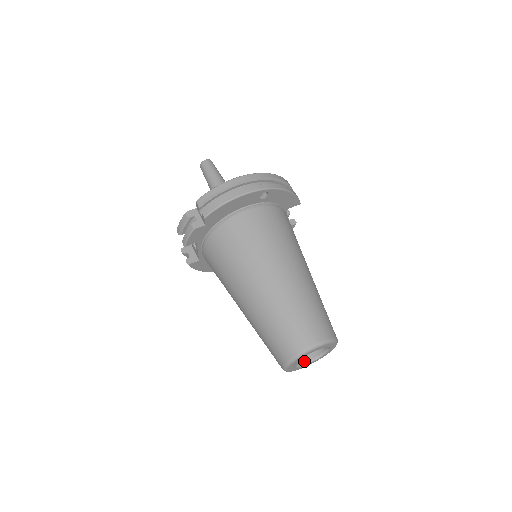
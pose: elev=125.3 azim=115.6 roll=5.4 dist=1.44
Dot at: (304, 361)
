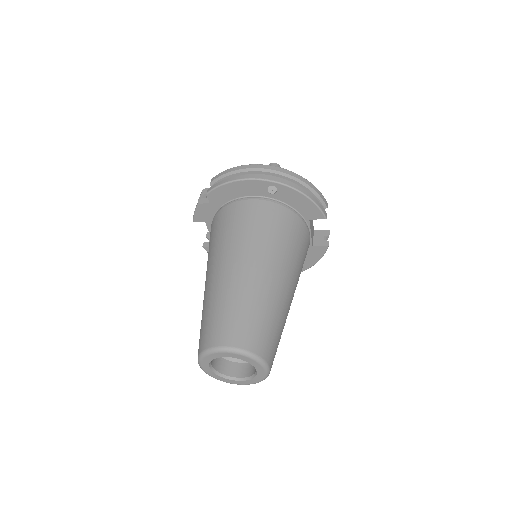
Dot at: (234, 375)
